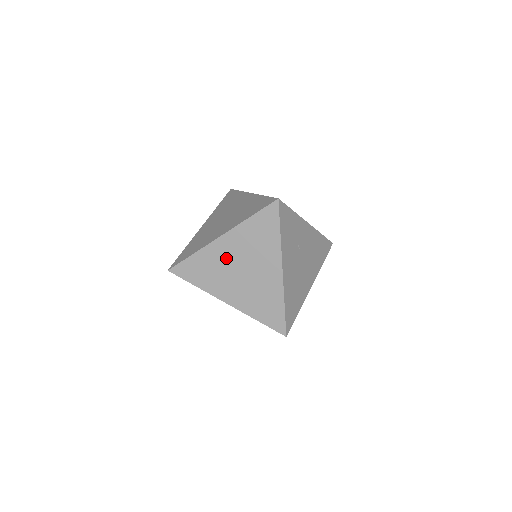
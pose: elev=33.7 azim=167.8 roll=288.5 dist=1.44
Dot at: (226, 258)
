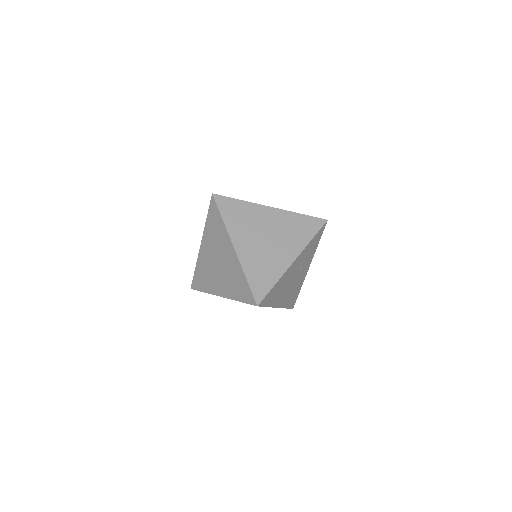
Dot at: (263, 221)
